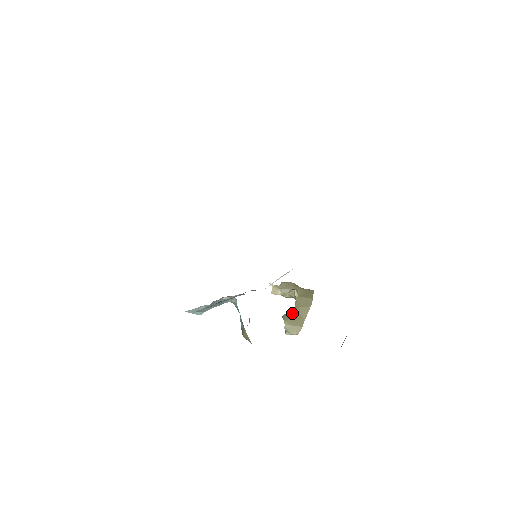
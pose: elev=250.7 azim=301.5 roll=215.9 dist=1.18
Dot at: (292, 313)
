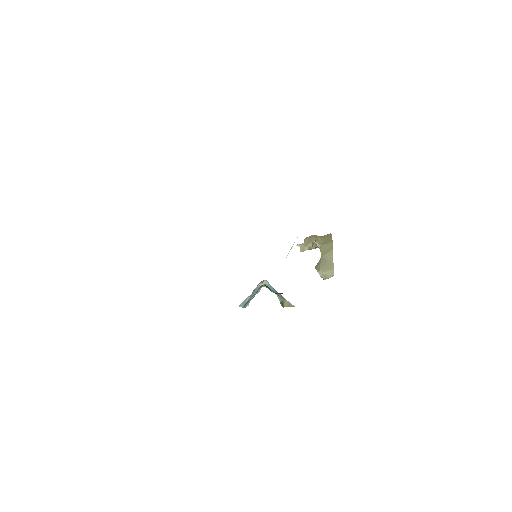
Dot at: (321, 262)
